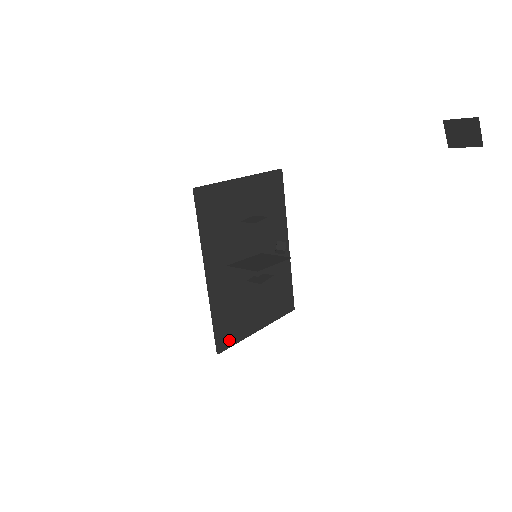
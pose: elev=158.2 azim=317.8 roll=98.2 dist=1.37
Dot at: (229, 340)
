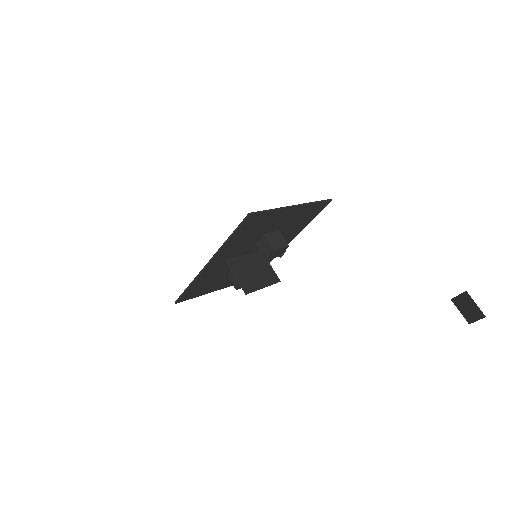
Dot at: (190, 296)
